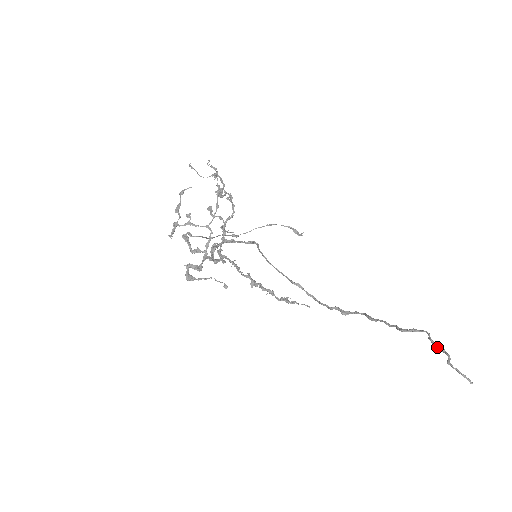
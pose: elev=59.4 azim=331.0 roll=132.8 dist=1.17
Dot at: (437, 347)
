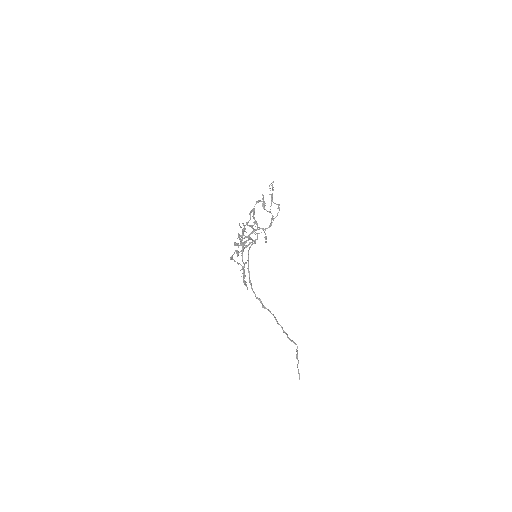
Dot at: (297, 355)
